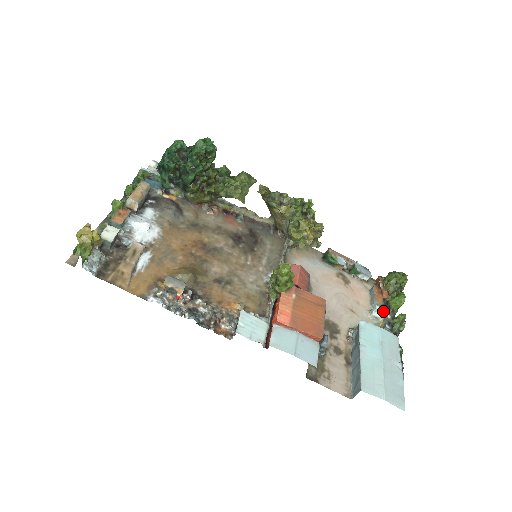
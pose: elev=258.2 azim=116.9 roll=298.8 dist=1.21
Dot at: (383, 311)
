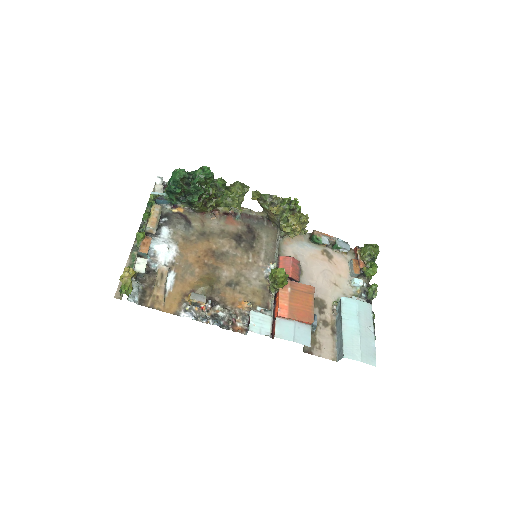
Dot at: (360, 282)
